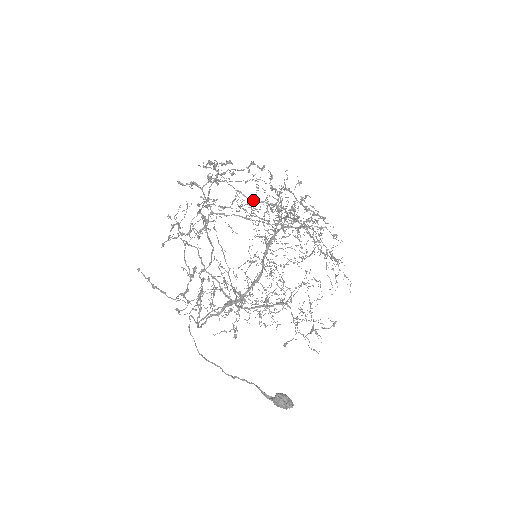
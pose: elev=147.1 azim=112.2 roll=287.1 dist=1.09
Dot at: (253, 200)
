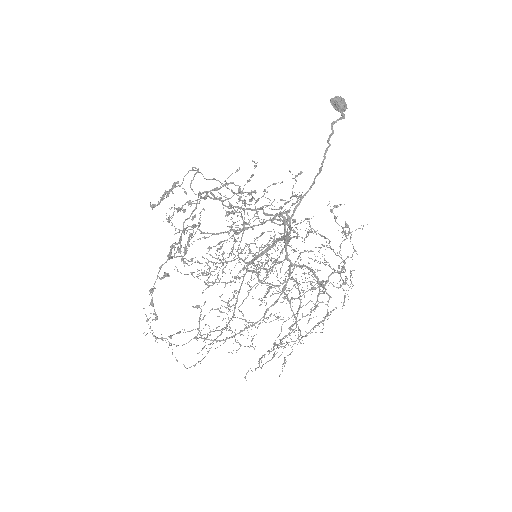
Dot at: occluded
